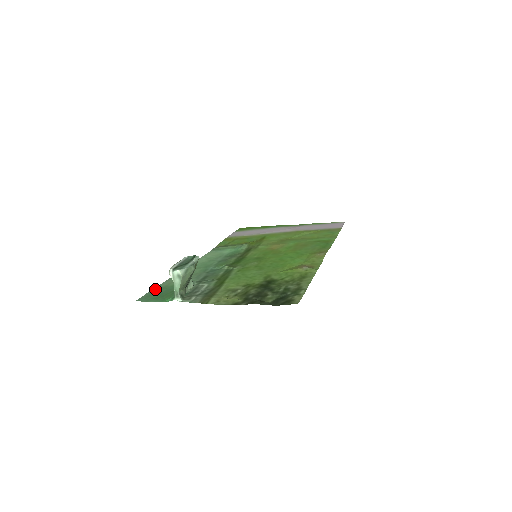
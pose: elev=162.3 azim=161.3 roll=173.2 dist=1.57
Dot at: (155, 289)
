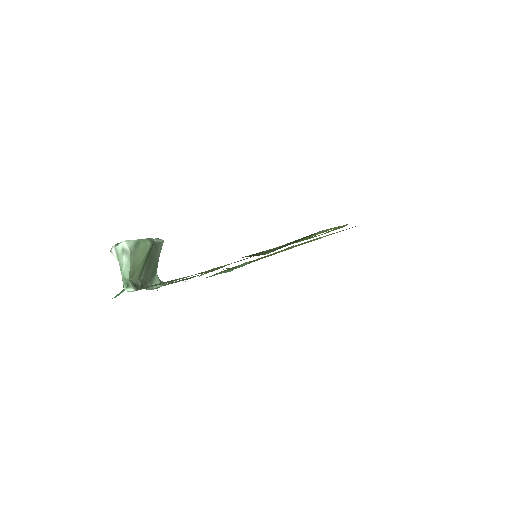
Dot at: occluded
